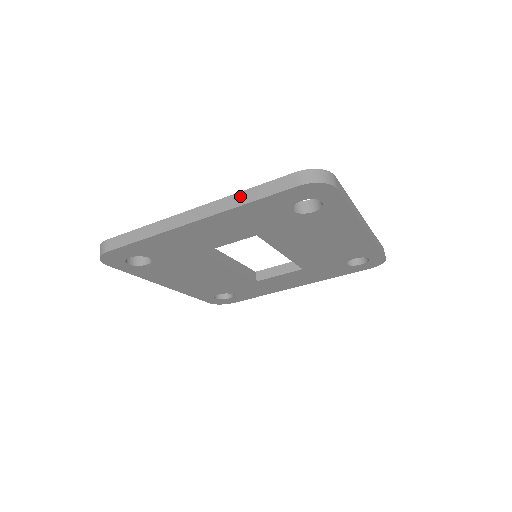
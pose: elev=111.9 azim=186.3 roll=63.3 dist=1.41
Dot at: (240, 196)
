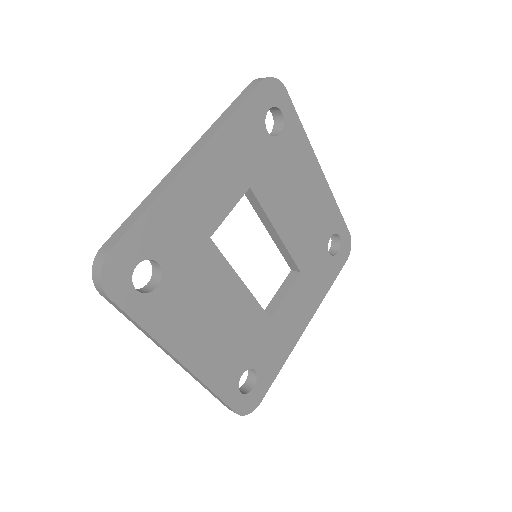
Dot at: (221, 118)
